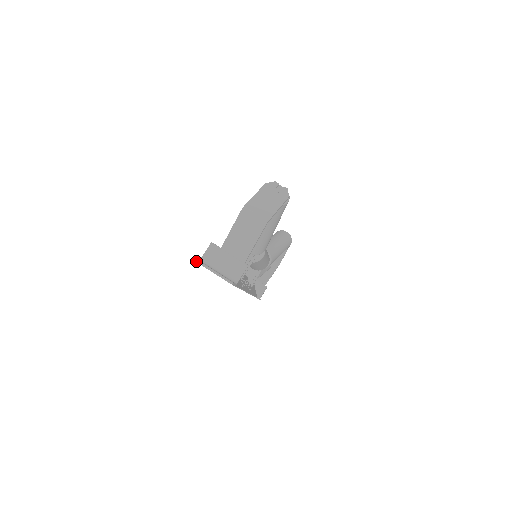
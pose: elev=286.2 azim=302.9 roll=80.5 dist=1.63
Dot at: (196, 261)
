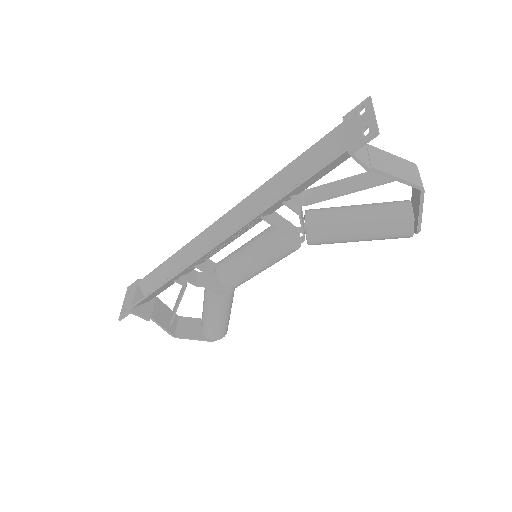
Dot at: (371, 98)
